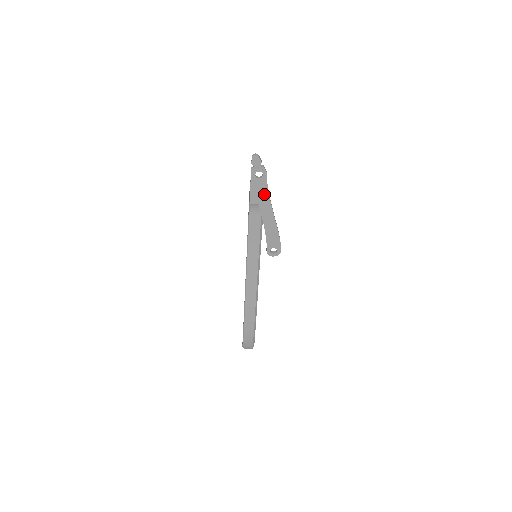
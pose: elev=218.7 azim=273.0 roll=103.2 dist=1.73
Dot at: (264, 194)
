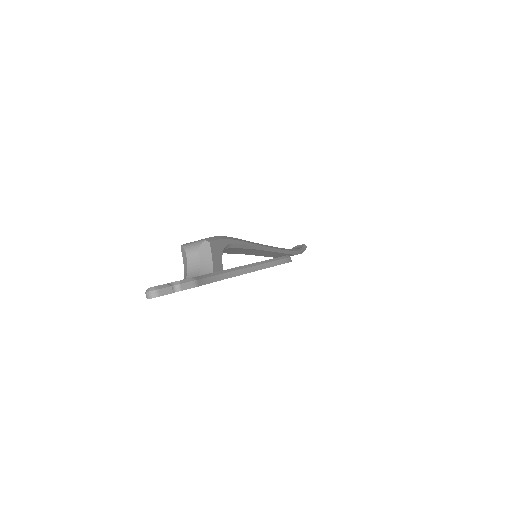
Dot at: occluded
